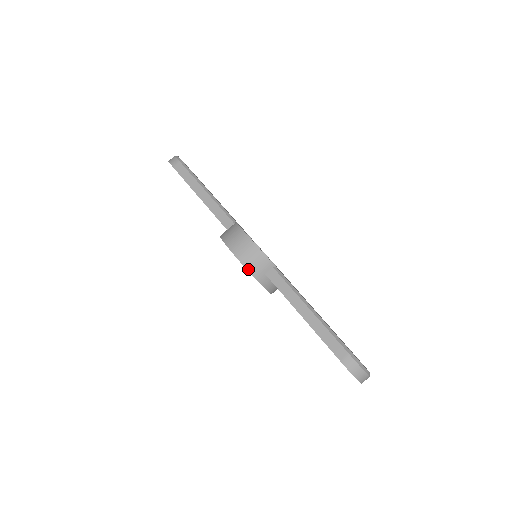
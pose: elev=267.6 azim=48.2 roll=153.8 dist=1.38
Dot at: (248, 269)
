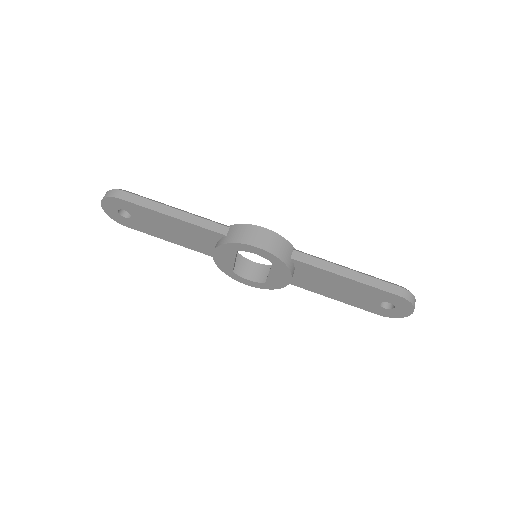
Dot at: (278, 257)
